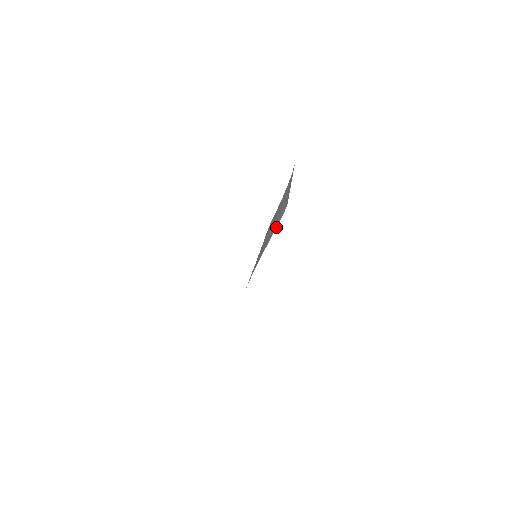
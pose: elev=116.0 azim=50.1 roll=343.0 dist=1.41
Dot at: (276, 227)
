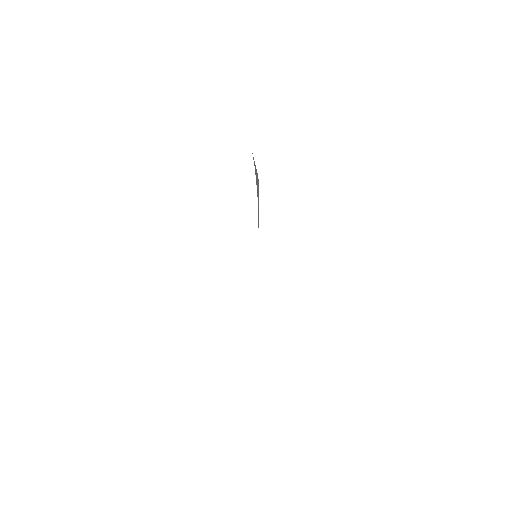
Dot at: occluded
